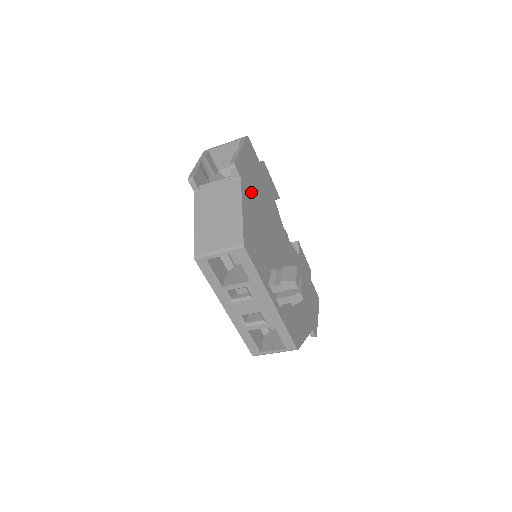
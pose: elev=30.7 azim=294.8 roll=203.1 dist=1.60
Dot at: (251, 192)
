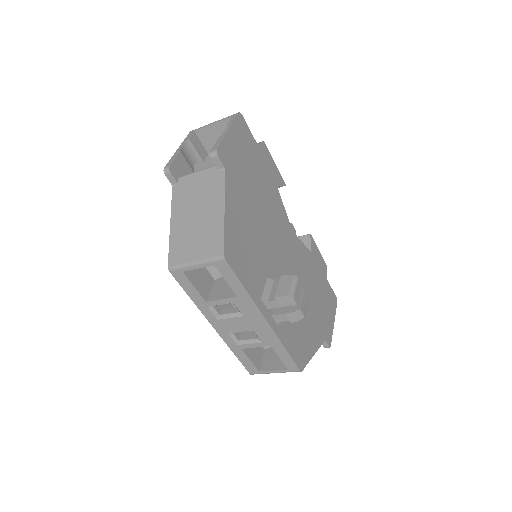
Dot at: (241, 185)
